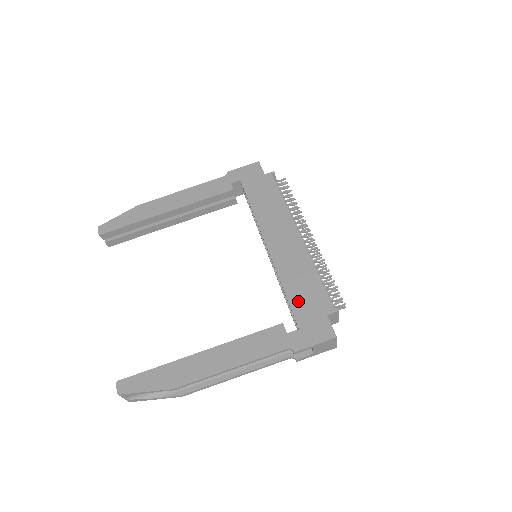
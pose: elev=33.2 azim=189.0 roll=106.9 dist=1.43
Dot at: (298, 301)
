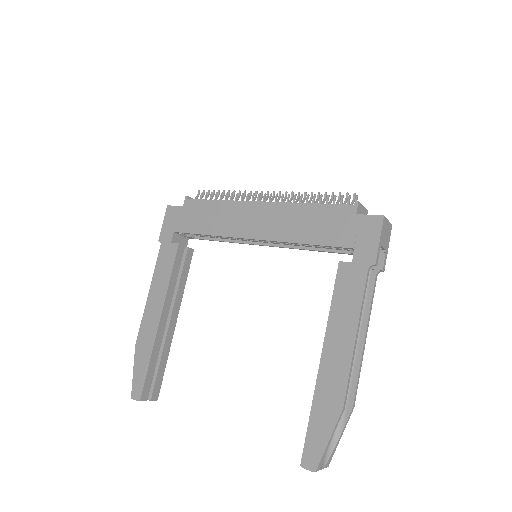
Dot at: (326, 236)
